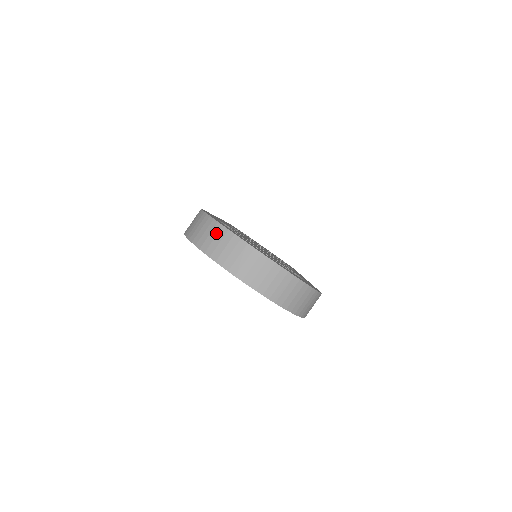
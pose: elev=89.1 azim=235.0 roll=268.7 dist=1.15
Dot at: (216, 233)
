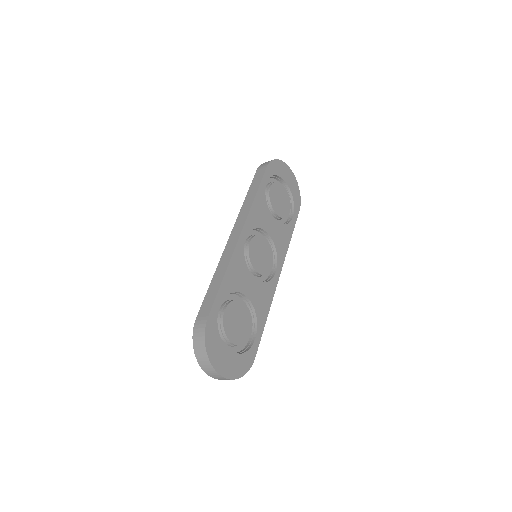
Dot at: (204, 357)
